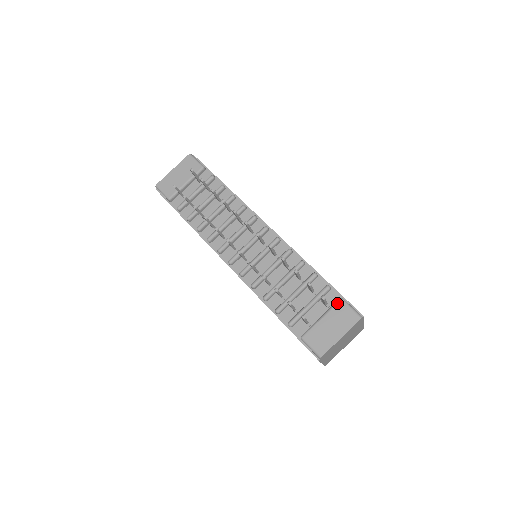
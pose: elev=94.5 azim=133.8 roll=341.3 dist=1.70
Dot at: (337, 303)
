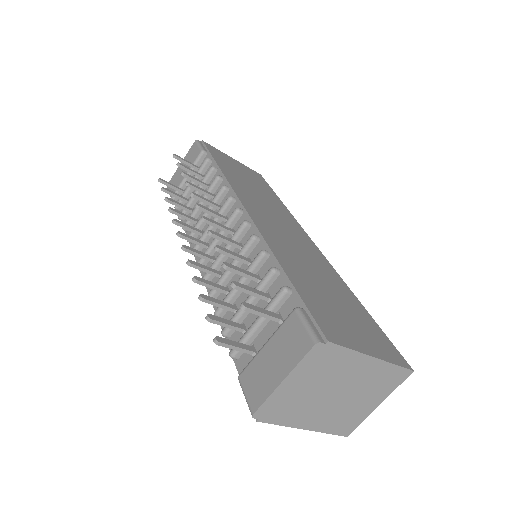
Dot at: (288, 316)
